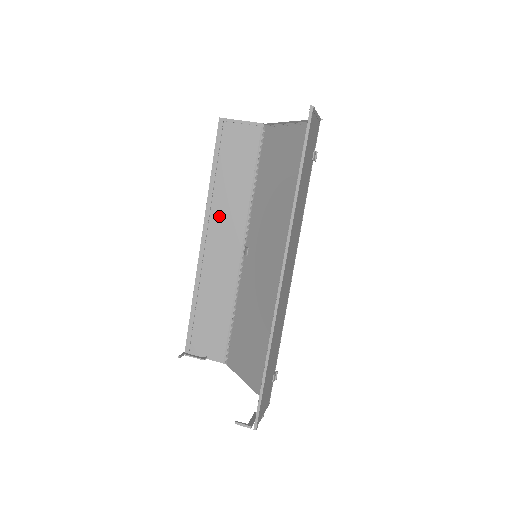
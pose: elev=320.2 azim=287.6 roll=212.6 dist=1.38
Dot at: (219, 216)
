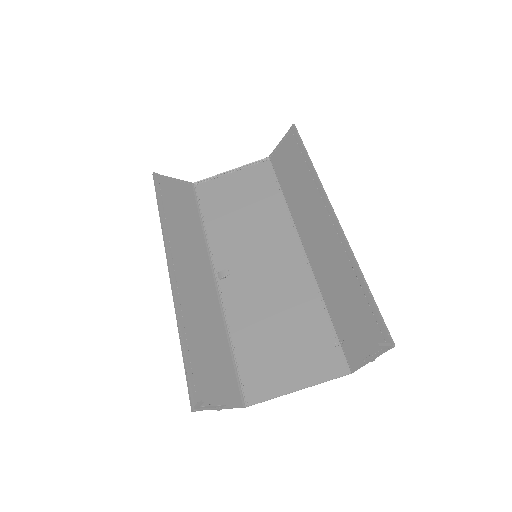
Dot at: (180, 249)
